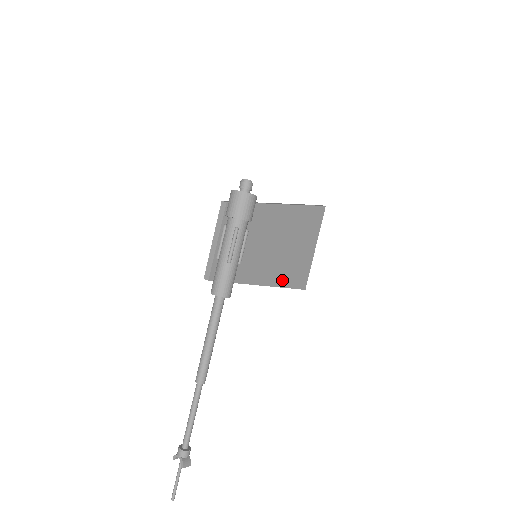
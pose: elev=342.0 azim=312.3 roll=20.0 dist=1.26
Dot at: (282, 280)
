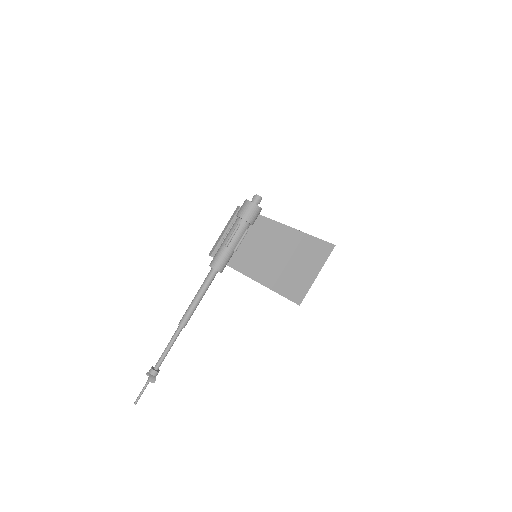
Dot at: (277, 286)
